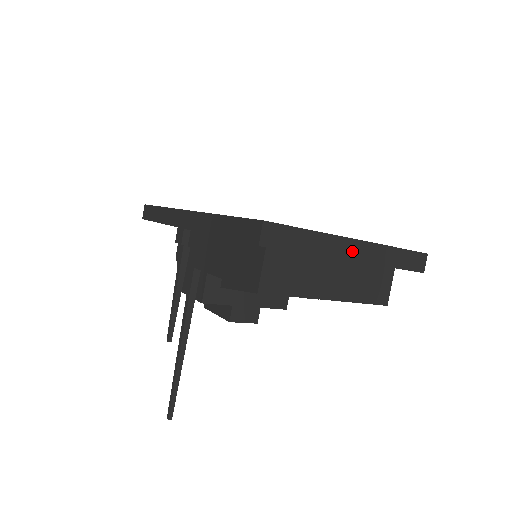
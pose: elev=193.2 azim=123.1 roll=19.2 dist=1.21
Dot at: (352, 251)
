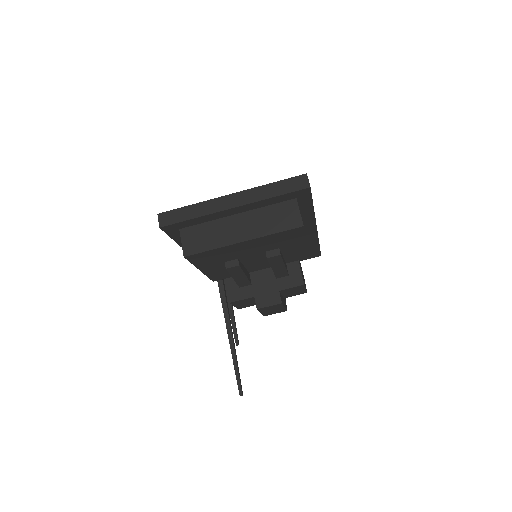
Dot at: (230, 202)
